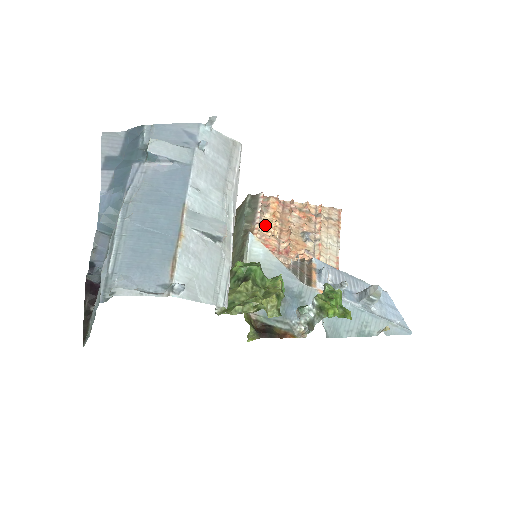
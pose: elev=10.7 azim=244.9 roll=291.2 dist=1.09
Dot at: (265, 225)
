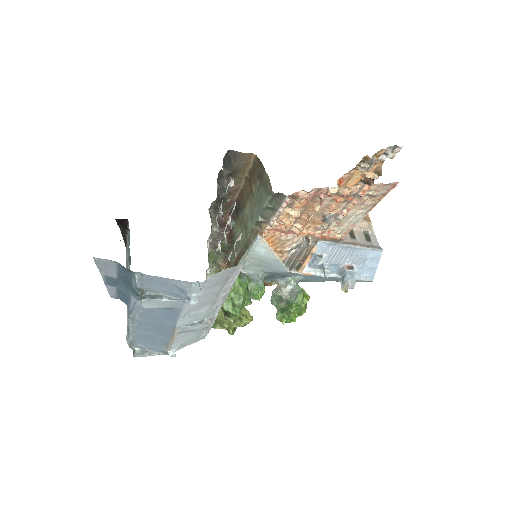
Dot at: (283, 214)
